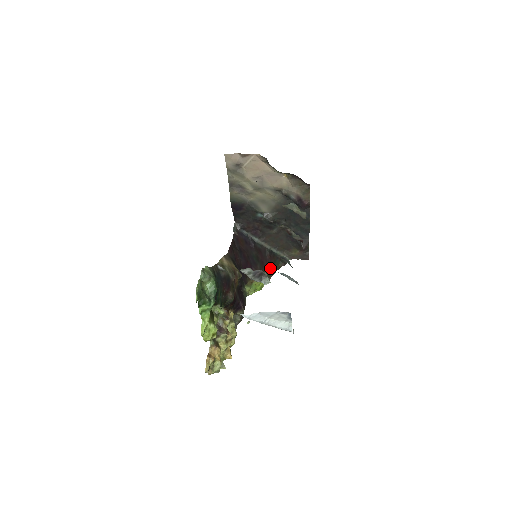
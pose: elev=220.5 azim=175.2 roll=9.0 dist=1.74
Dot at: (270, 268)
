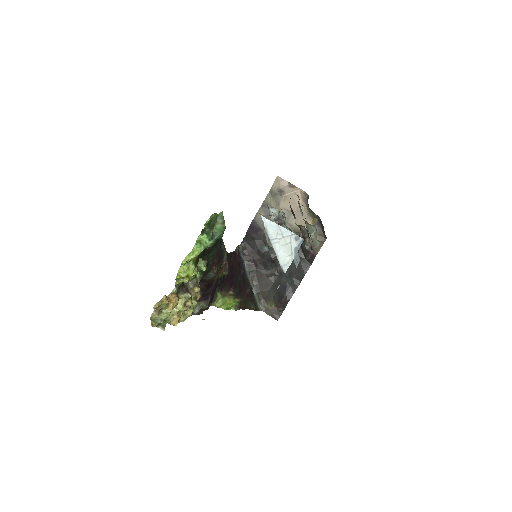
Dot at: (243, 301)
